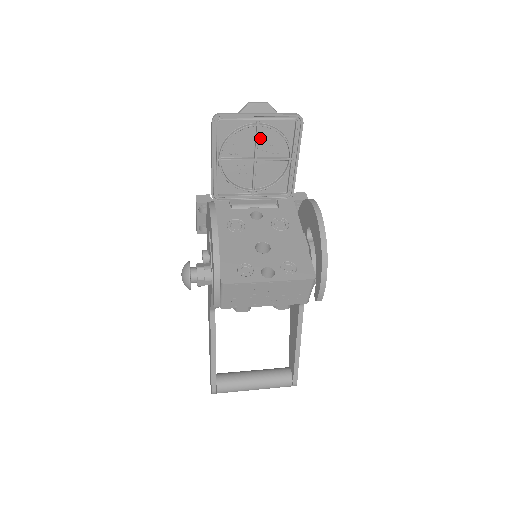
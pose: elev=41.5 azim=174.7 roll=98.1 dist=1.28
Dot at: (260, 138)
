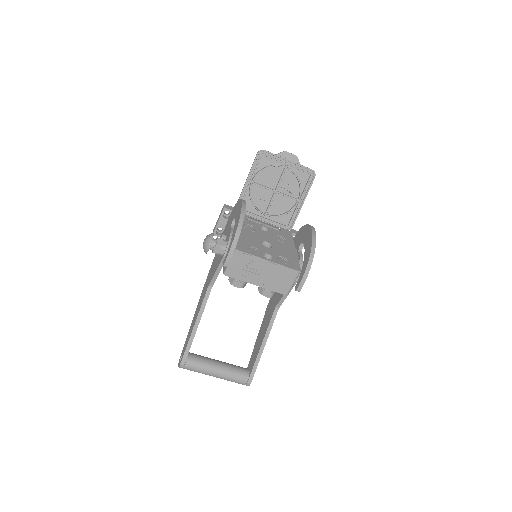
Dot at: (283, 178)
